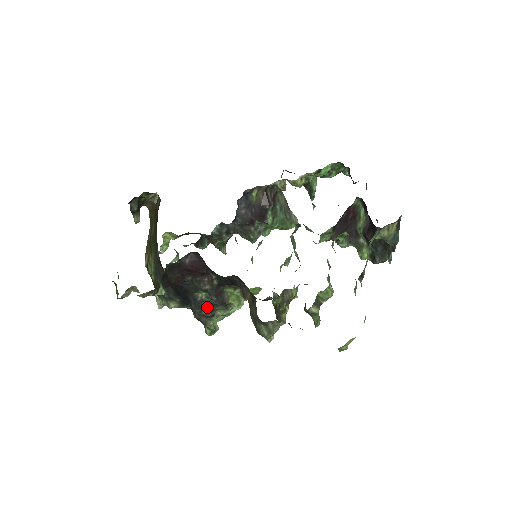
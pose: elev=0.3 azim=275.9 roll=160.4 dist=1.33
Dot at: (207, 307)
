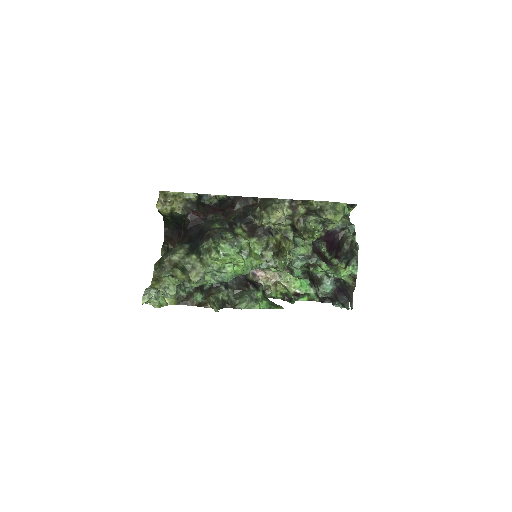
Dot at: (219, 229)
